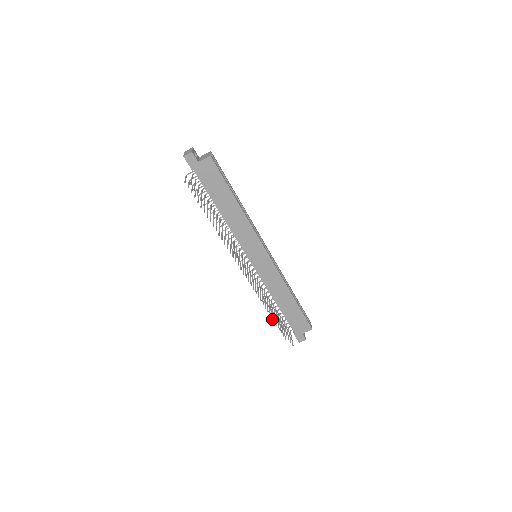
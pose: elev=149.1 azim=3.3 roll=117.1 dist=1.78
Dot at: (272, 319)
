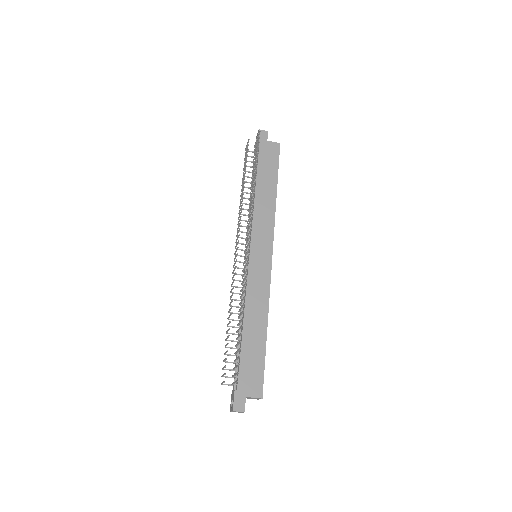
Dot at: (229, 335)
